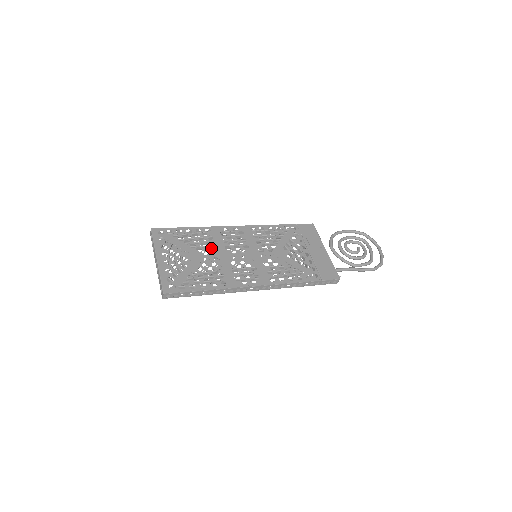
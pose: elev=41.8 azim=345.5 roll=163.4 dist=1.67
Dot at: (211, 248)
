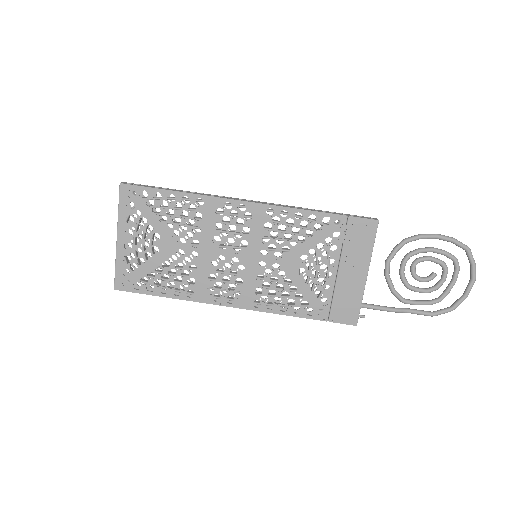
Dot at: (193, 235)
